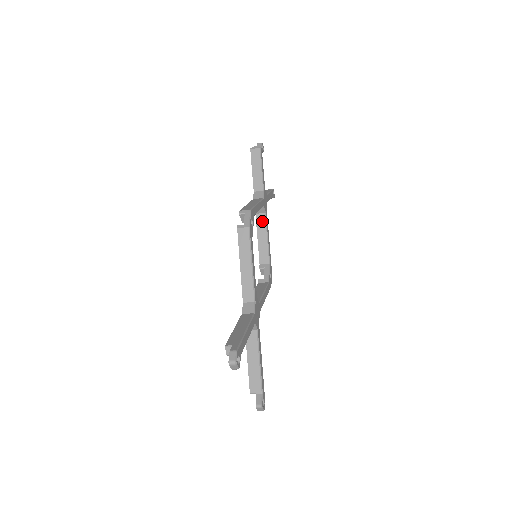
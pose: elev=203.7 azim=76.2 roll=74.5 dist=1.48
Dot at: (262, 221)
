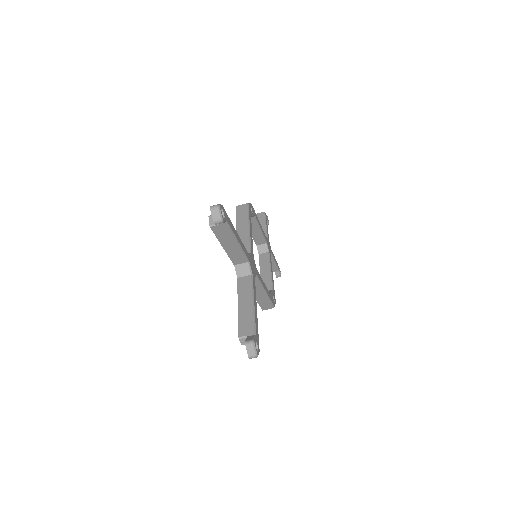
Dot at: (265, 258)
